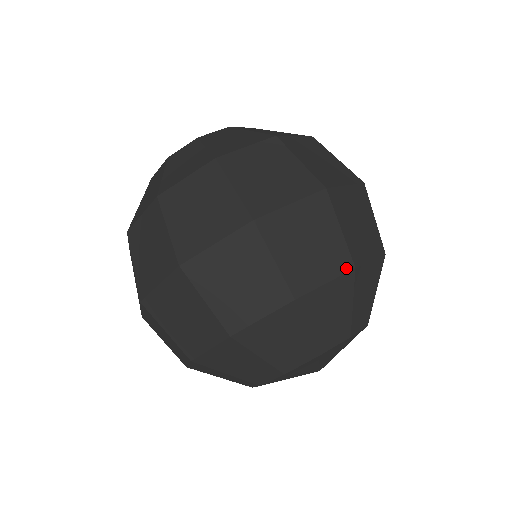
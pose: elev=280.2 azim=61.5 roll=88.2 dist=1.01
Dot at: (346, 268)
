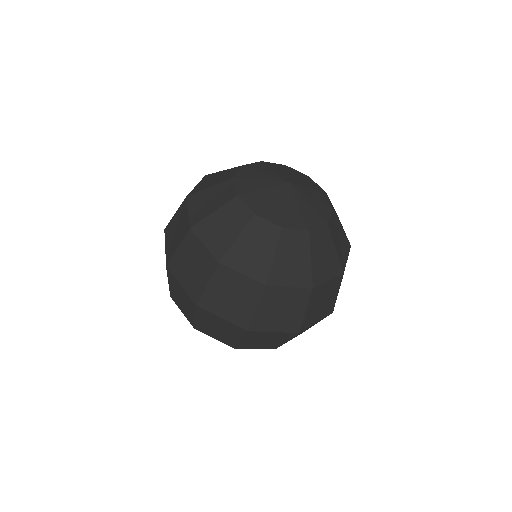
Dot at: (271, 348)
